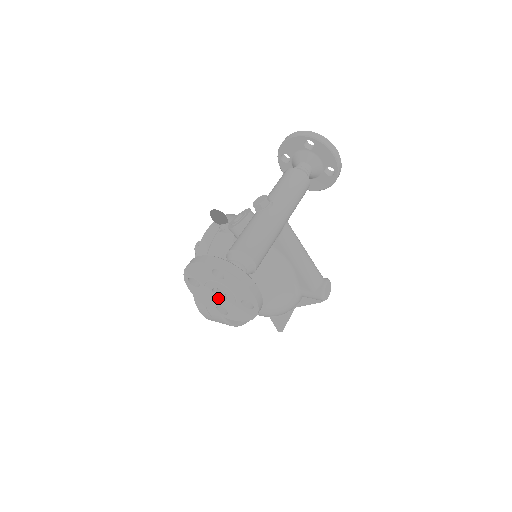
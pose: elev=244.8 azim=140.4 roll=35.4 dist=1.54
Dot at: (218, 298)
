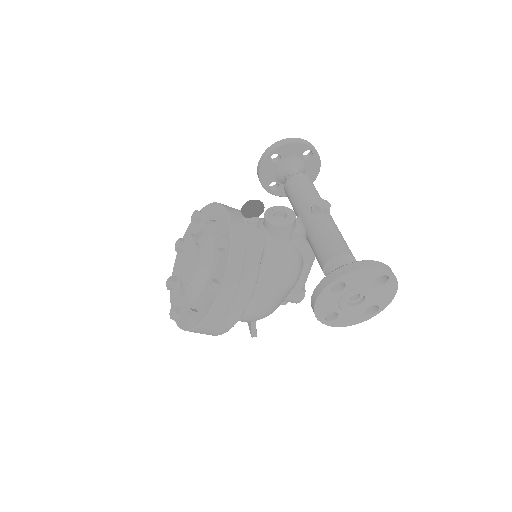
Dot at: (348, 304)
